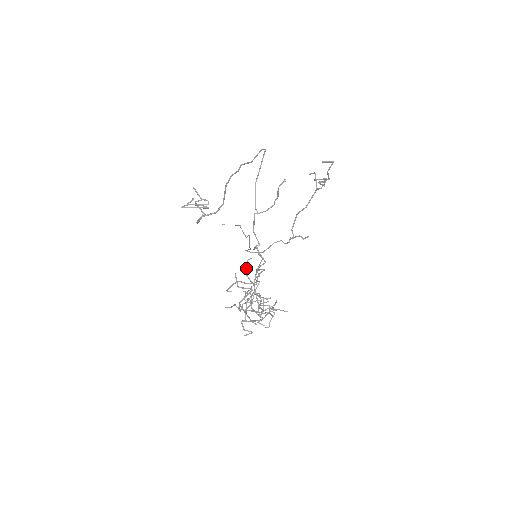
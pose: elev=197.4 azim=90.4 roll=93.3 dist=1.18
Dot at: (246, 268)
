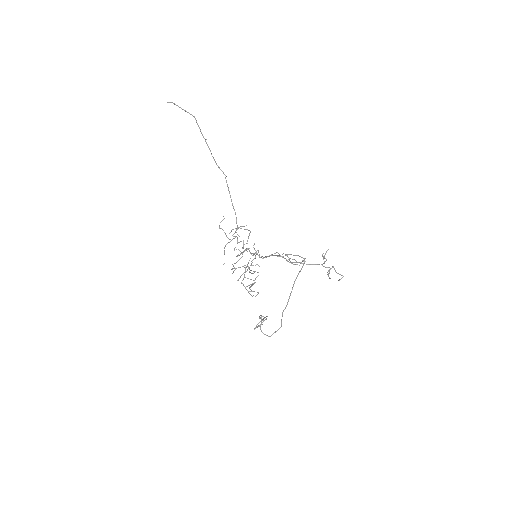
Dot at: occluded
